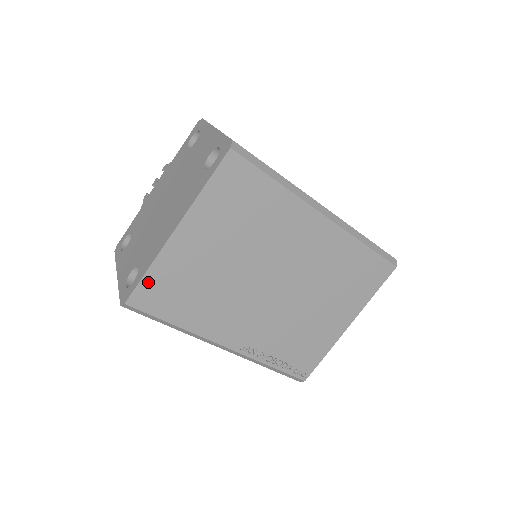
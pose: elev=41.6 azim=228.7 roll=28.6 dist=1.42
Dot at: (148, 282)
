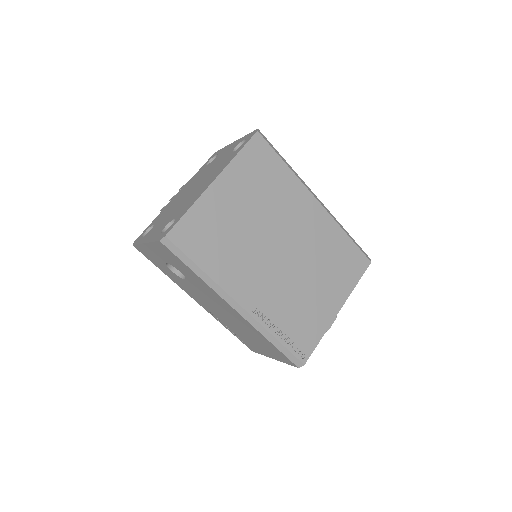
Dot at: (187, 221)
